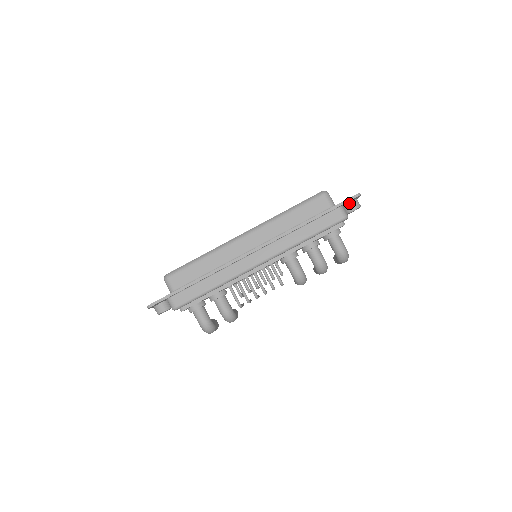
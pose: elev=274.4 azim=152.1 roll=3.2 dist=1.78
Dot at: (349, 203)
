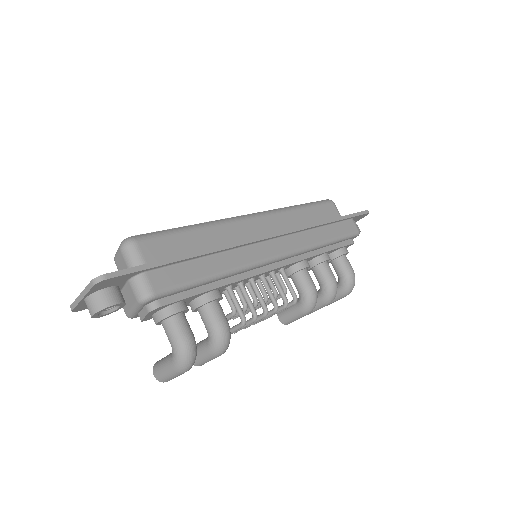
Dot at: occluded
